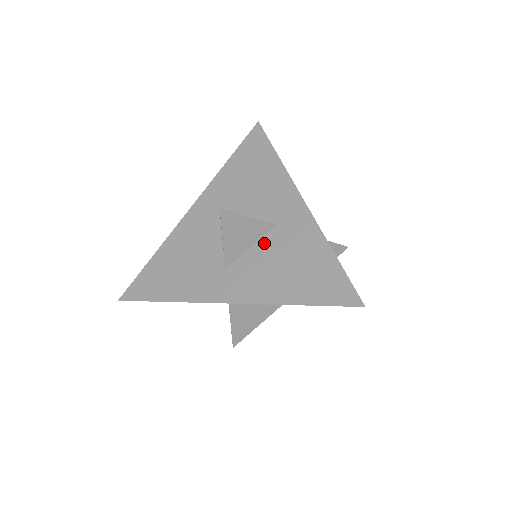
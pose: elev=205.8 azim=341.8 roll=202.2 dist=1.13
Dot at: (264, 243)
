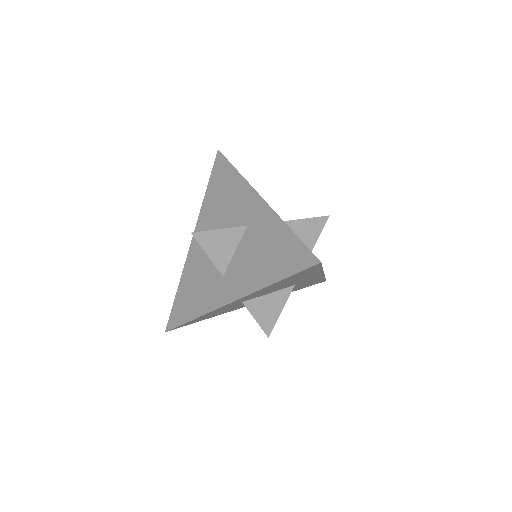
Dot at: (243, 244)
